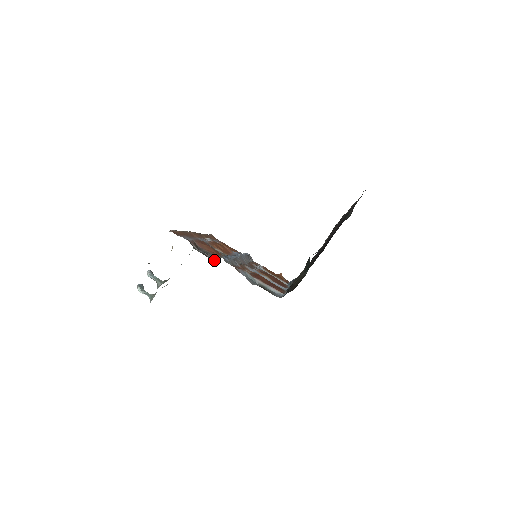
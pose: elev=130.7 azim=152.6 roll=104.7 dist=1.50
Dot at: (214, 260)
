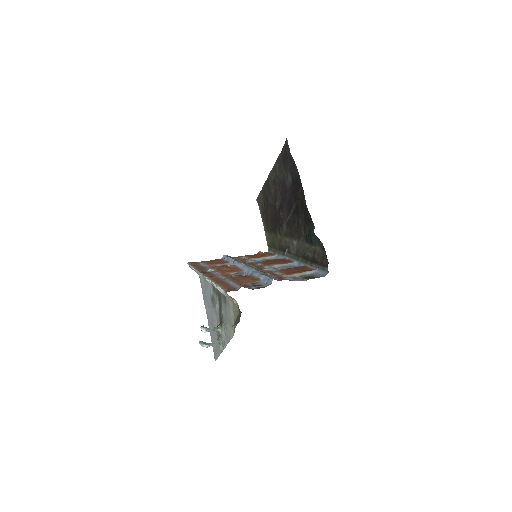
Dot at: (264, 285)
